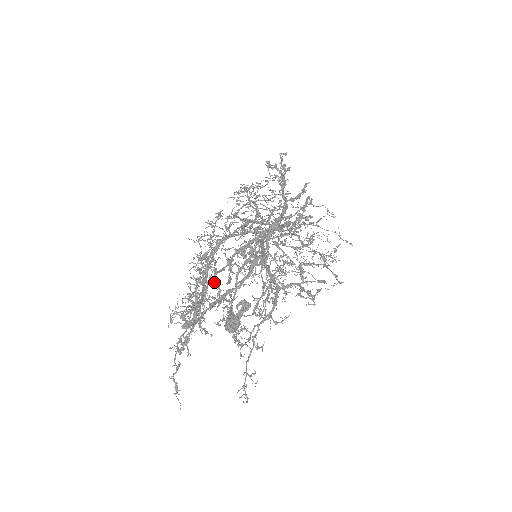
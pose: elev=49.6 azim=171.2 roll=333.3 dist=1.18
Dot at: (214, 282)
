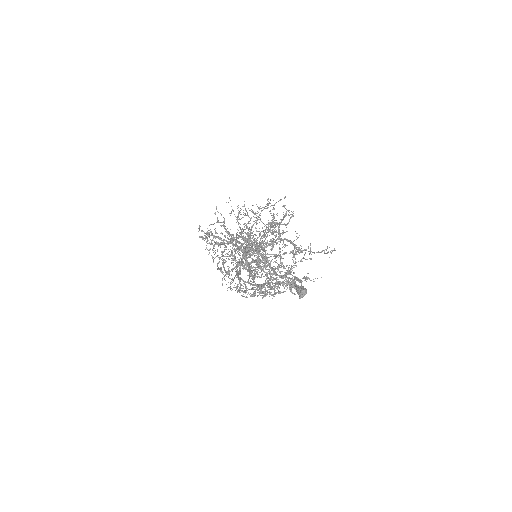
Dot at: occluded
